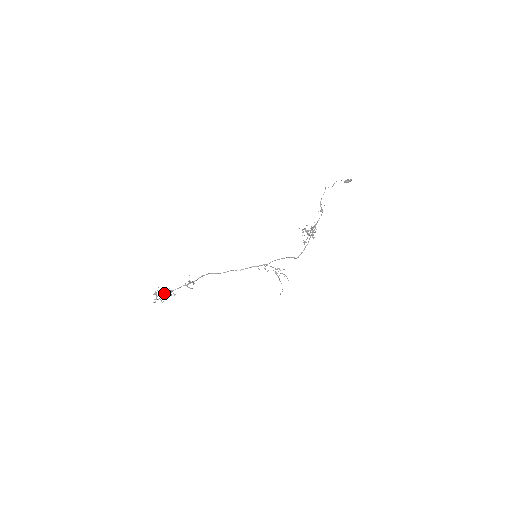
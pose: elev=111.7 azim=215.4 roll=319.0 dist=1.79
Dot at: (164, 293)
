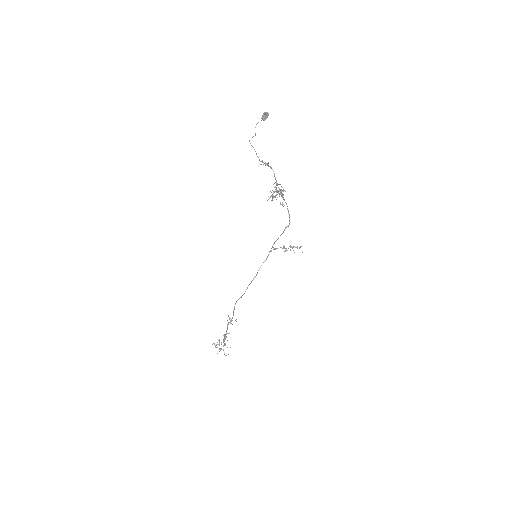
Dot at: occluded
